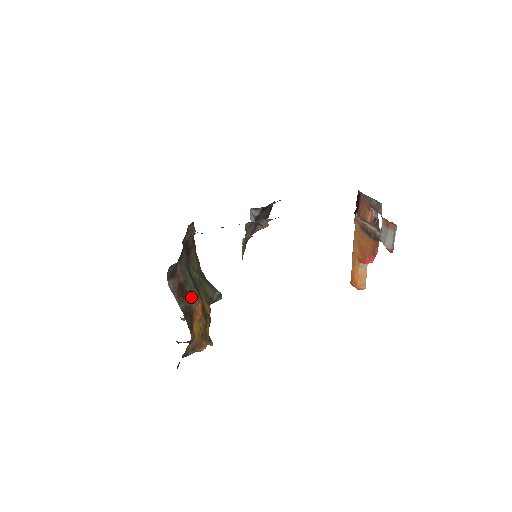
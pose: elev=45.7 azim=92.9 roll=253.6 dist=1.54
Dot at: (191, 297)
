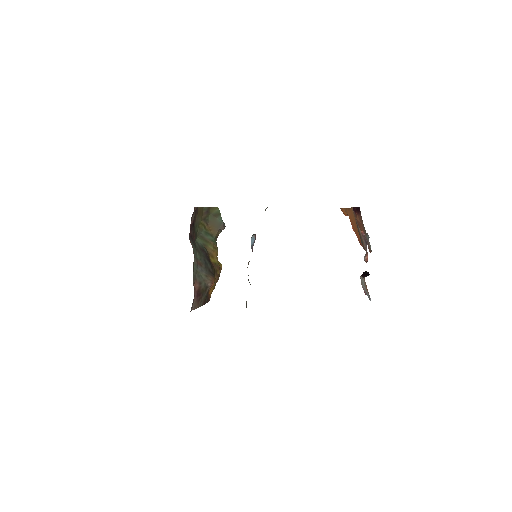
Dot at: (206, 287)
